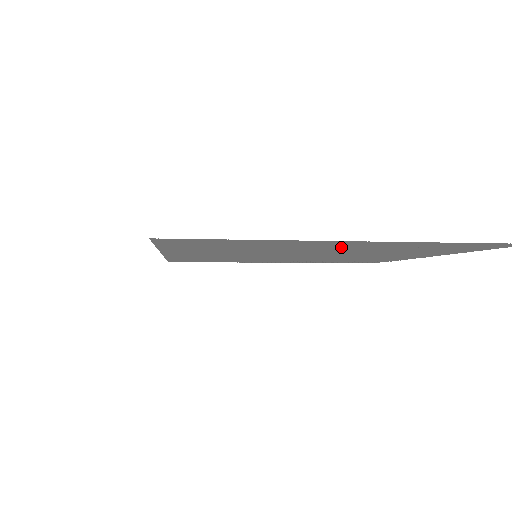
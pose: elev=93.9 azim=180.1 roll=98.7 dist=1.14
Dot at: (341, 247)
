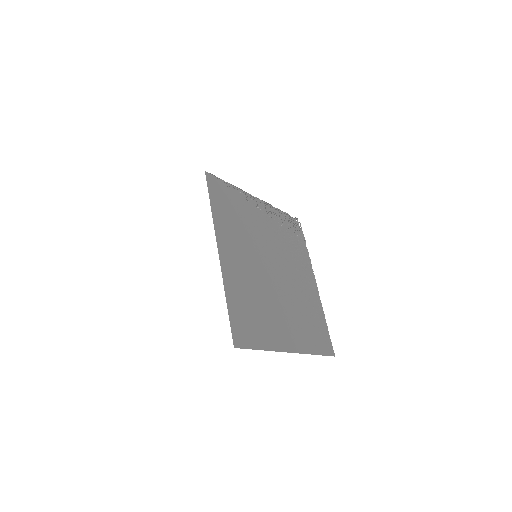
Dot at: (288, 323)
